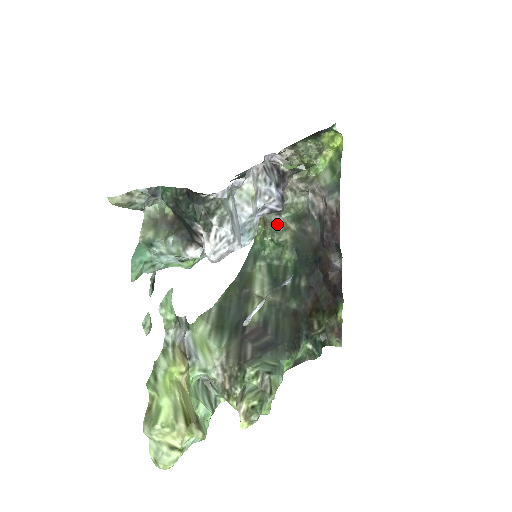
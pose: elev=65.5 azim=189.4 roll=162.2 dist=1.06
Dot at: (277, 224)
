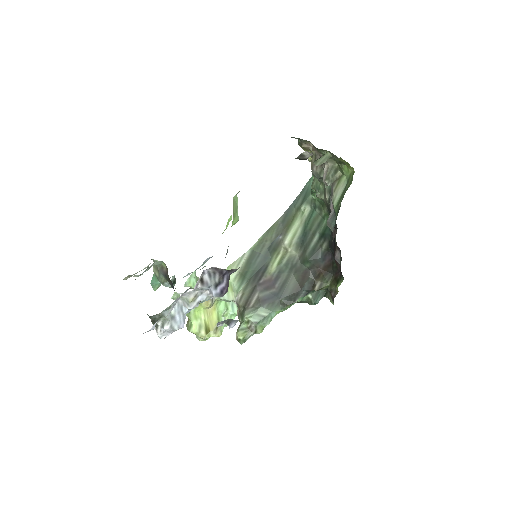
Dot at: (320, 183)
